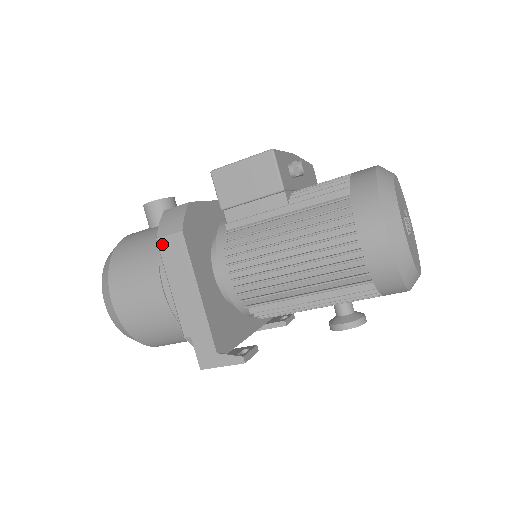
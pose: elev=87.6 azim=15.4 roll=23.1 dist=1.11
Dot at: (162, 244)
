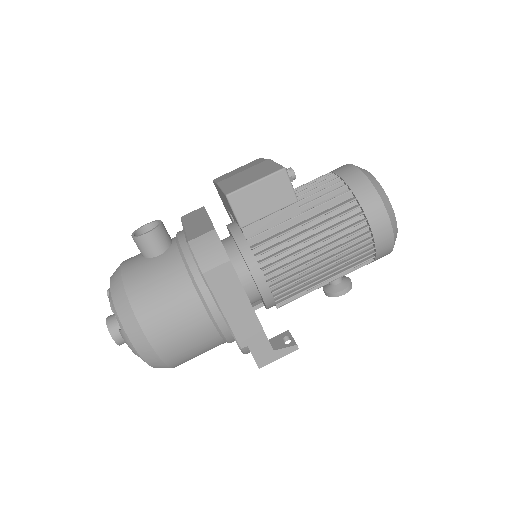
Dot at: (209, 277)
